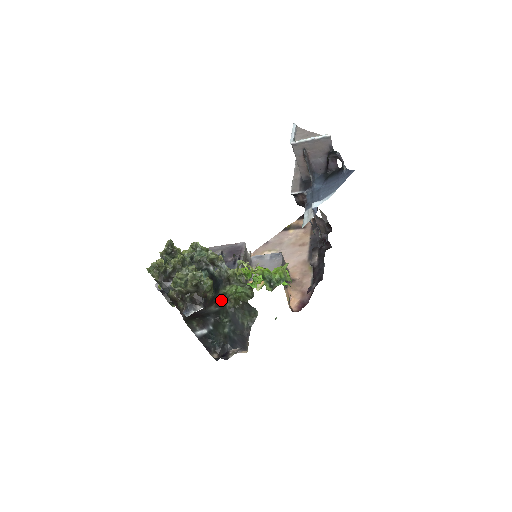
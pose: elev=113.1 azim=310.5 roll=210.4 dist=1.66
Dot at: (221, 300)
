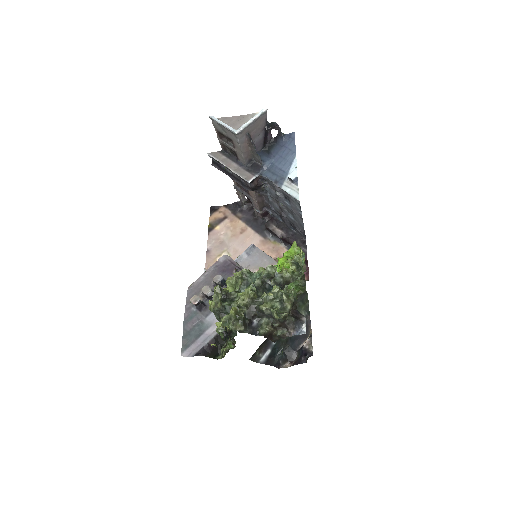
Dot at: occluded
